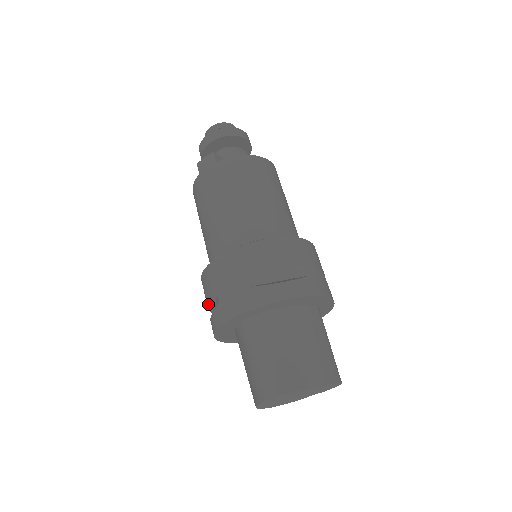
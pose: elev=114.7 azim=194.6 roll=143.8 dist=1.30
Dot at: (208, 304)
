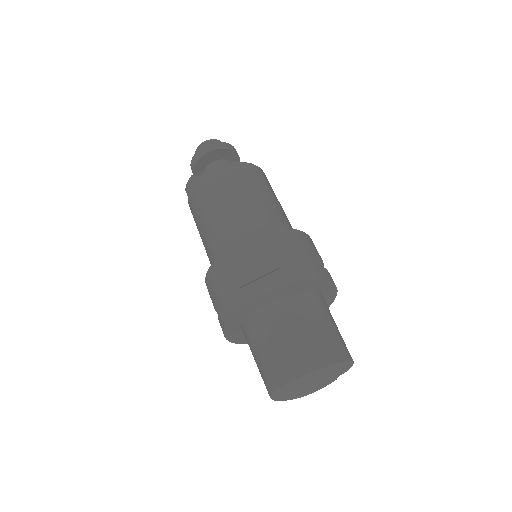
Dot at: occluded
